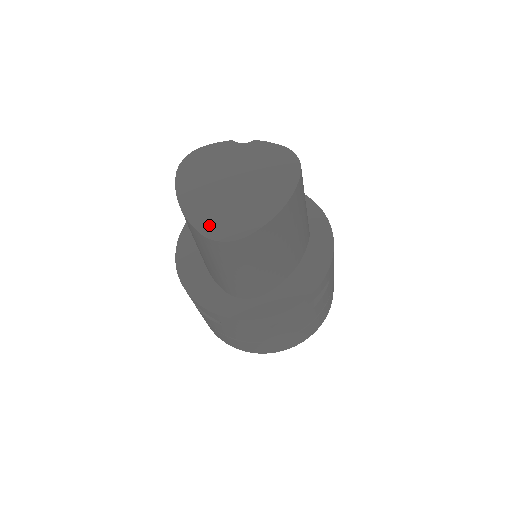
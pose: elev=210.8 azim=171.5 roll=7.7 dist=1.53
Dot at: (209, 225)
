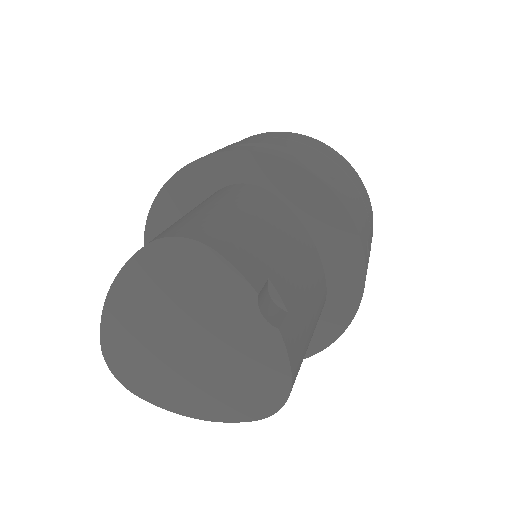
Dot at: (116, 345)
